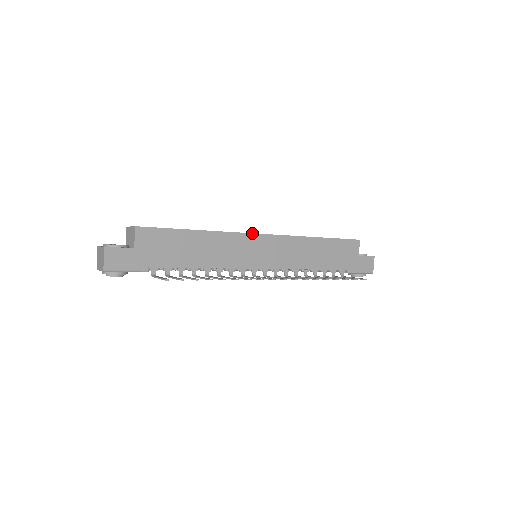
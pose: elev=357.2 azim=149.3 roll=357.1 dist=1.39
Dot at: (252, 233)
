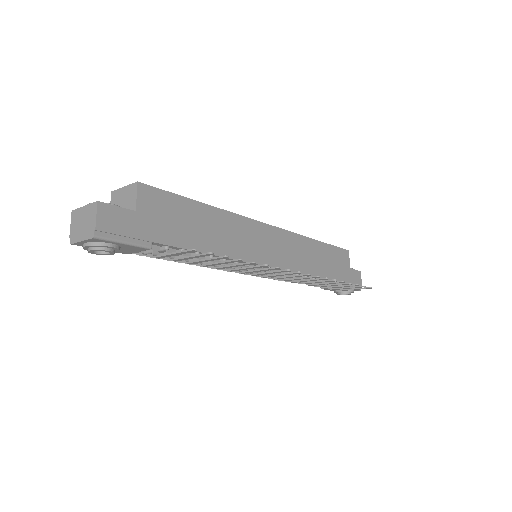
Dot at: occluded
